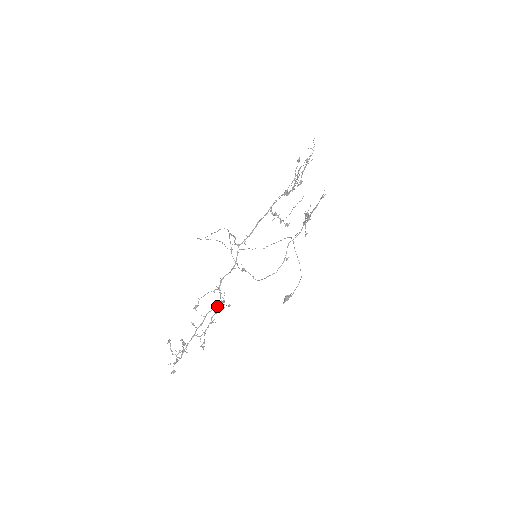
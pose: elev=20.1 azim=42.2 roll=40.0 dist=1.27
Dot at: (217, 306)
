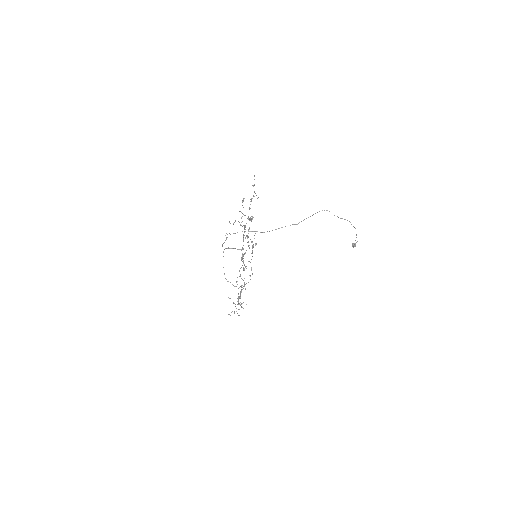
Dot at: (244, 285)
